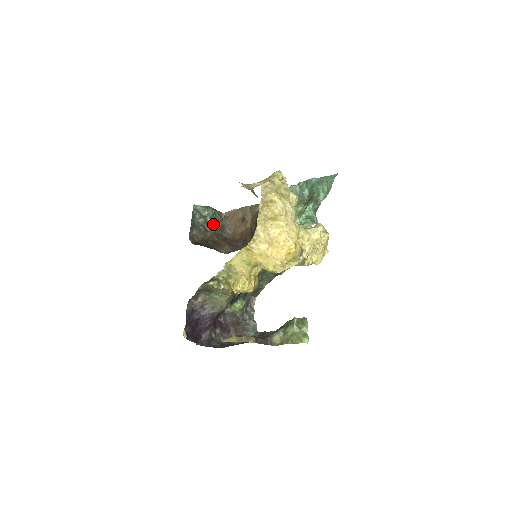
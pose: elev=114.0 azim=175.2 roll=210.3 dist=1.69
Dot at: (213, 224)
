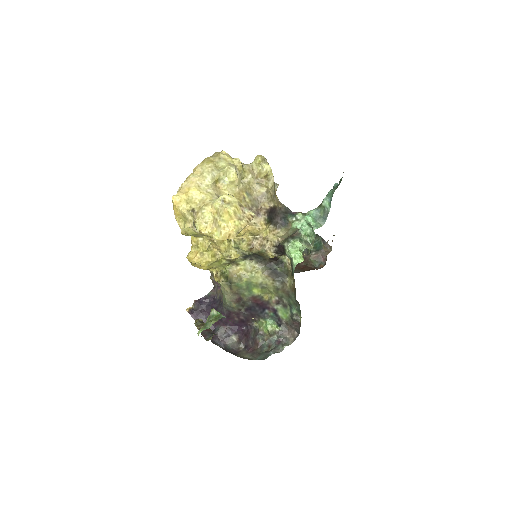
Dot at: (311, 251)
